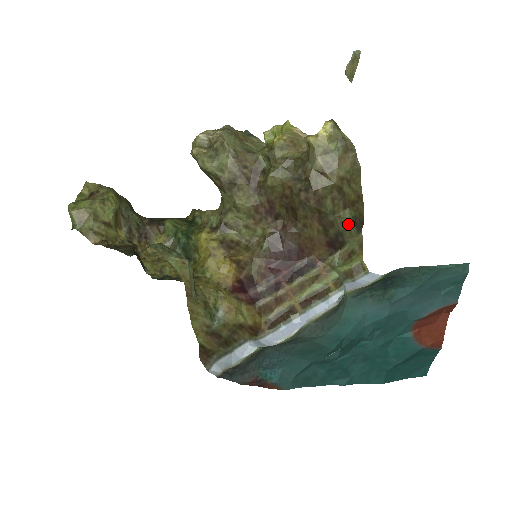
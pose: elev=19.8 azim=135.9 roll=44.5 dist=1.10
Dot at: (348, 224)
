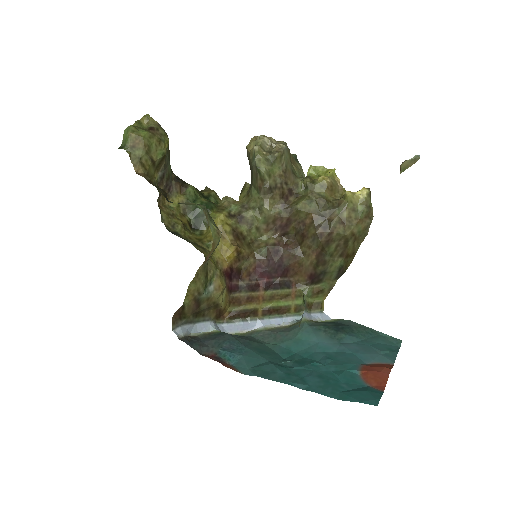
Dot at: (335, 269)
